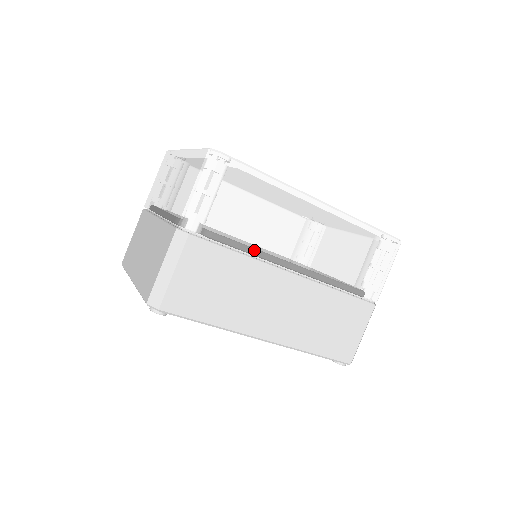
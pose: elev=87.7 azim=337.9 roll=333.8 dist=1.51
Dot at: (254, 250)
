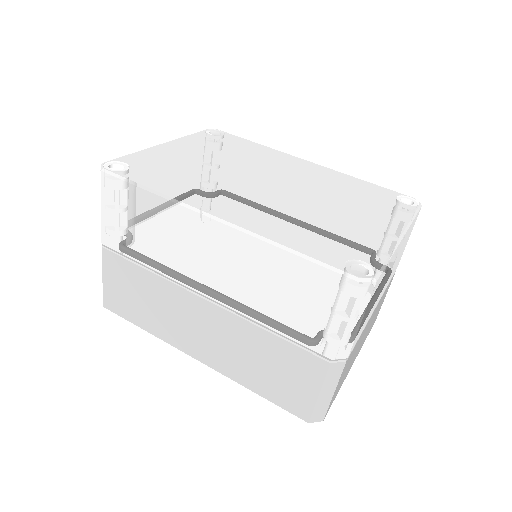
Dot at: (158, 268)
